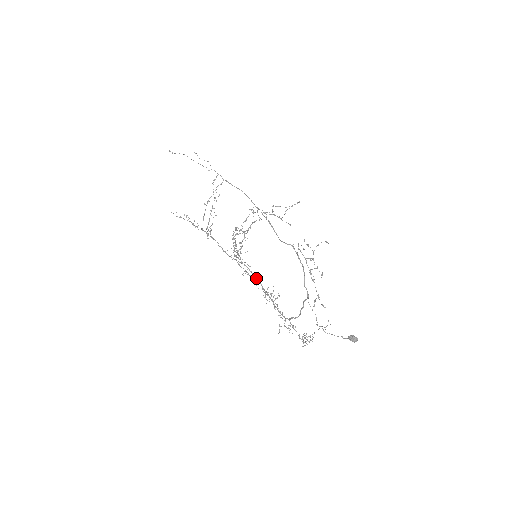
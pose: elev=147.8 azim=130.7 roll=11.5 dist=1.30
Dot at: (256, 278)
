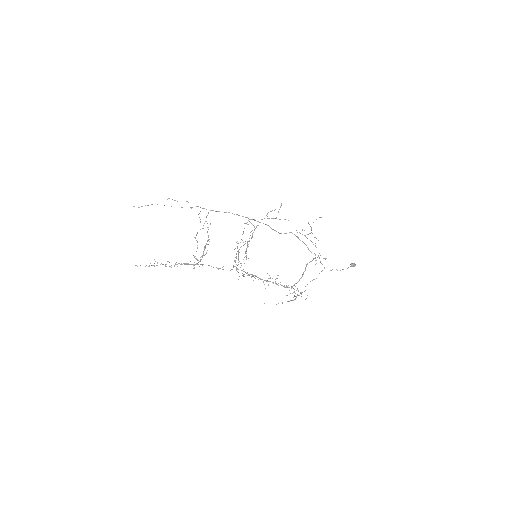
Dot at: (252, 275)
